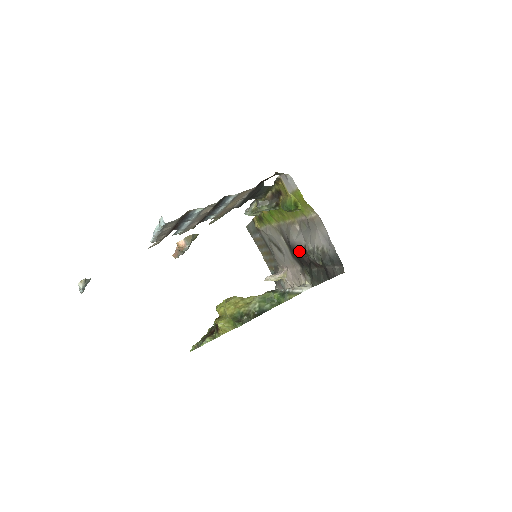
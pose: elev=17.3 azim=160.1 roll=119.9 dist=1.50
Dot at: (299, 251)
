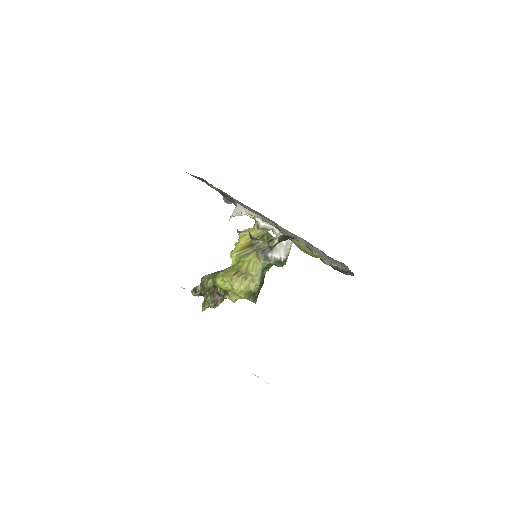
Dot at: occluded
